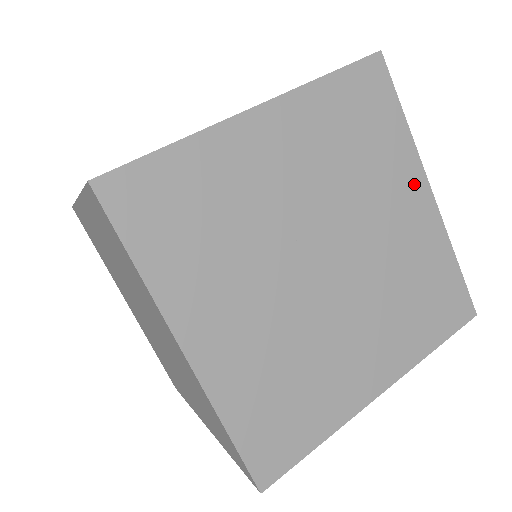
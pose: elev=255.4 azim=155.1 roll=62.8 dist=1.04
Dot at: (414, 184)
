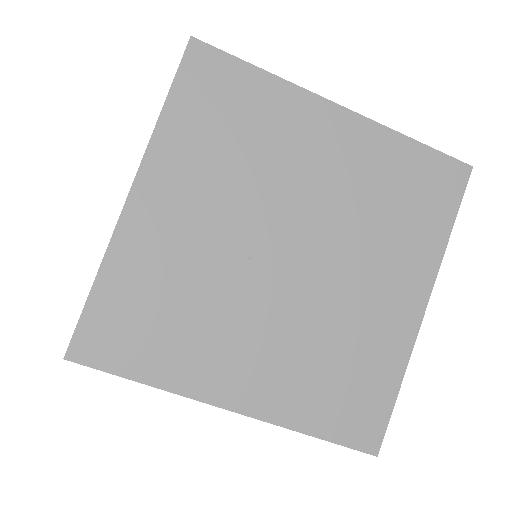
Dot at: (317, 116)
